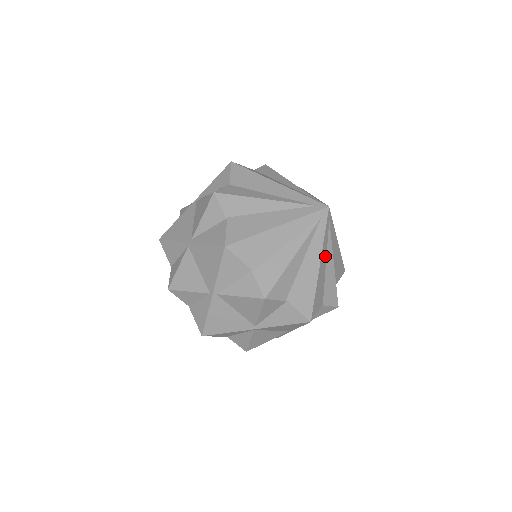
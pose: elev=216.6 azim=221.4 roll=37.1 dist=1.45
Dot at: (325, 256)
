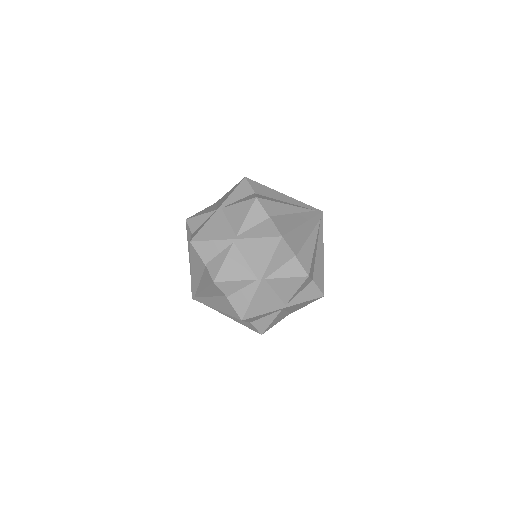
Dot at: (310, 231)
